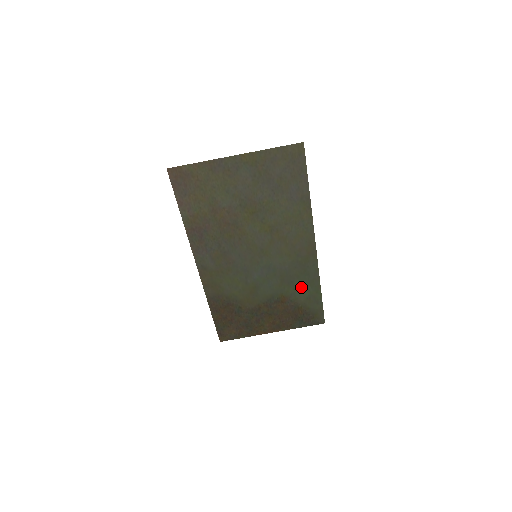
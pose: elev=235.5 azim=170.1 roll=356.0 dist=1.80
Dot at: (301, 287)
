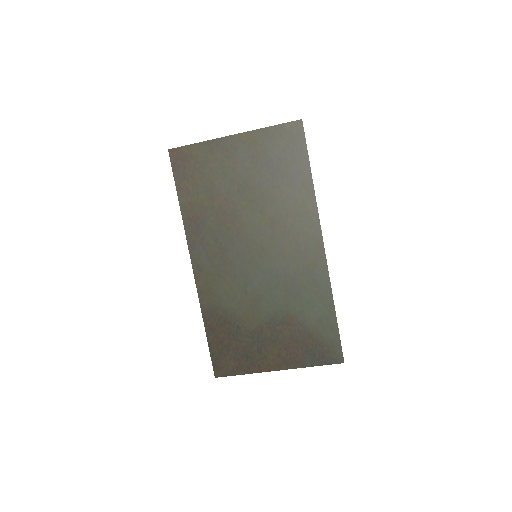
Dot at: (310, 303)
